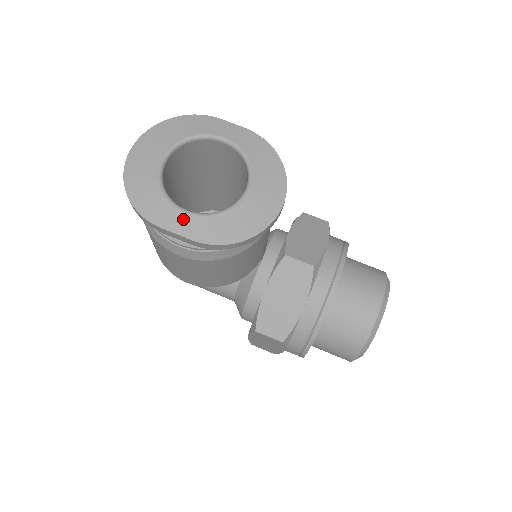
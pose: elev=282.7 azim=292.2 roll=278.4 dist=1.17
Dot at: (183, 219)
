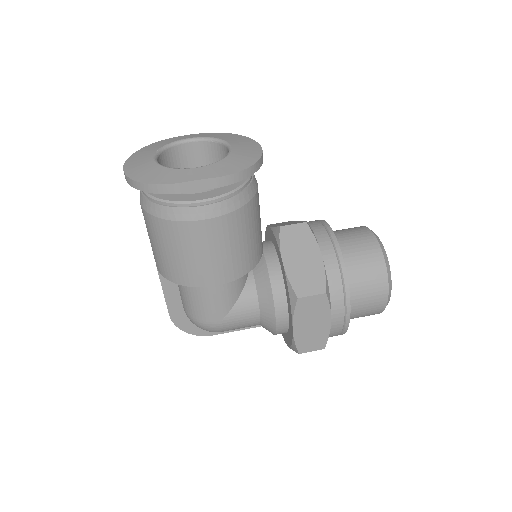
Dot at: (197, 171)
